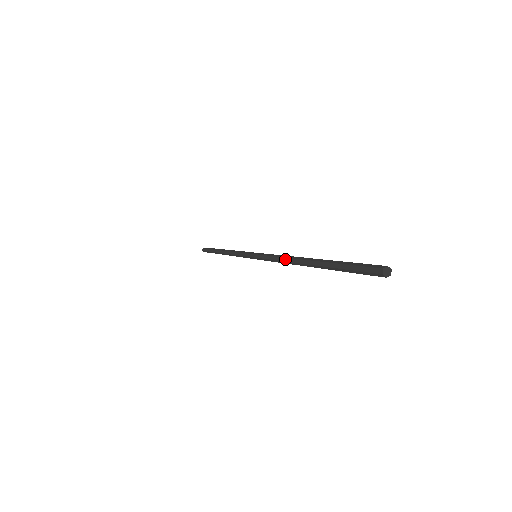
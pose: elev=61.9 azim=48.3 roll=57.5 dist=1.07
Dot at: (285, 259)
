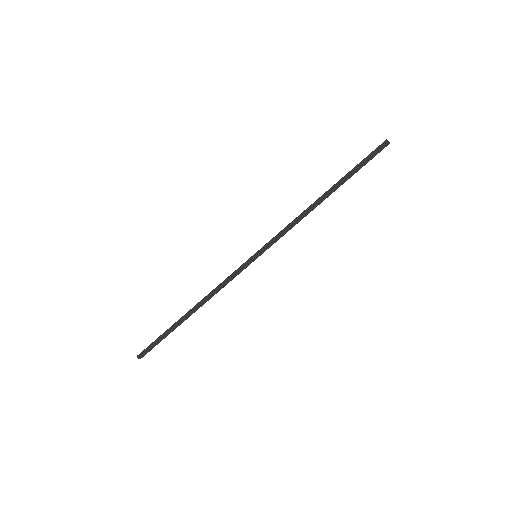
Dot at: (301, 213)
